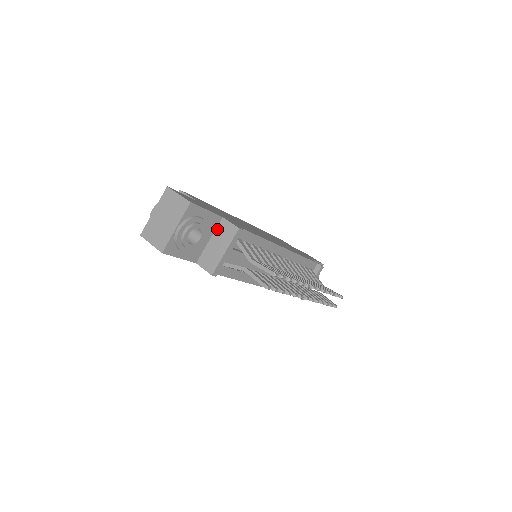
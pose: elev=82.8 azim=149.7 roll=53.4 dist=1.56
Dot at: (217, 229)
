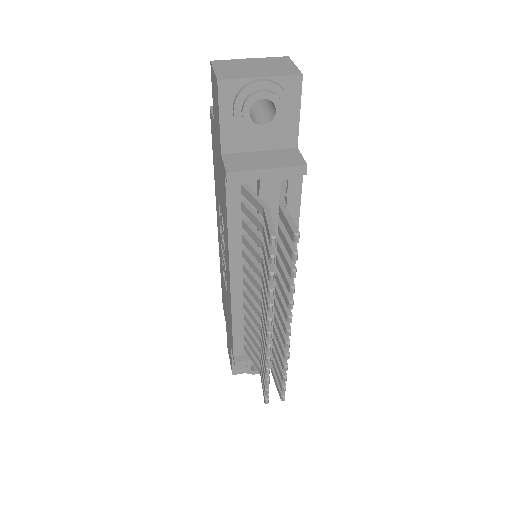
Dot at: (280, 150)
